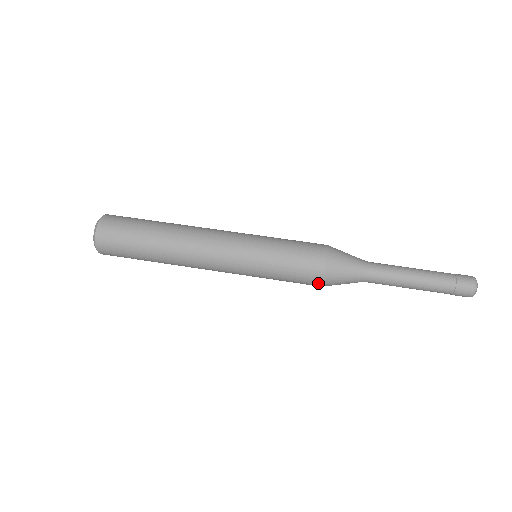
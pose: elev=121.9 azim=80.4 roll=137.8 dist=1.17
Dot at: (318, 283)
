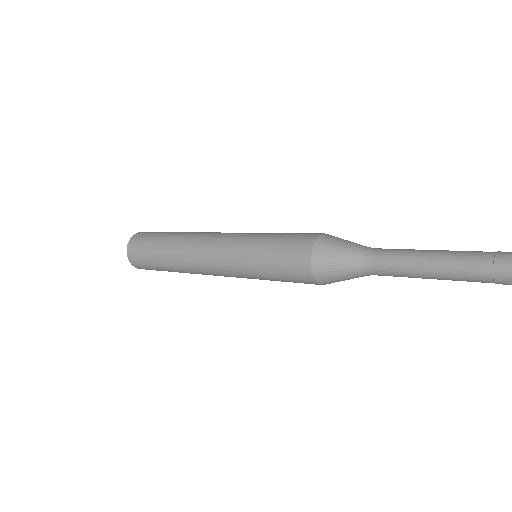
Dot at: (309, 243)
